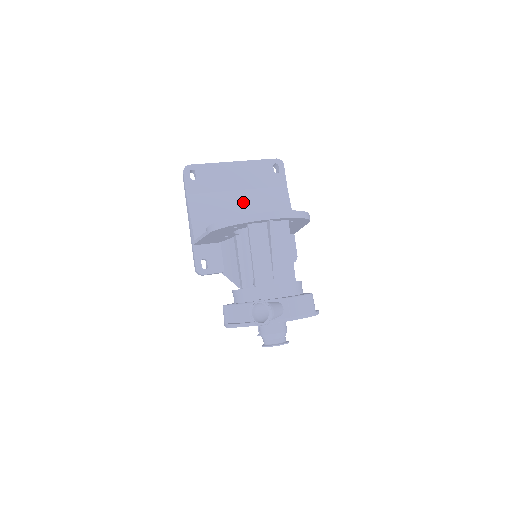
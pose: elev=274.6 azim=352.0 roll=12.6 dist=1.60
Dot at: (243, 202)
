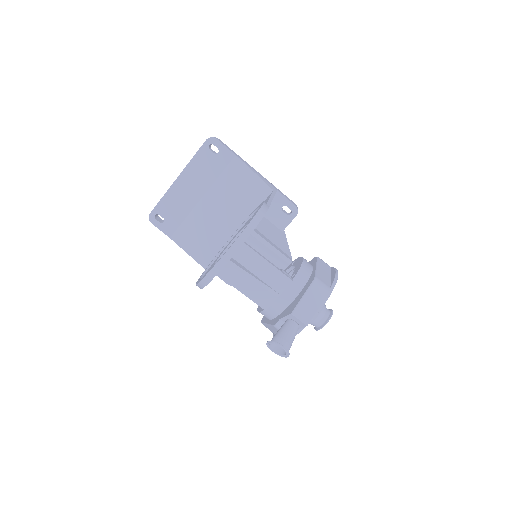
Dot at: (214, 205)
